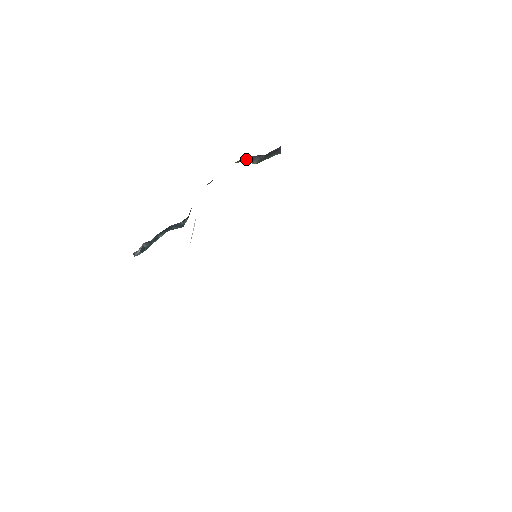
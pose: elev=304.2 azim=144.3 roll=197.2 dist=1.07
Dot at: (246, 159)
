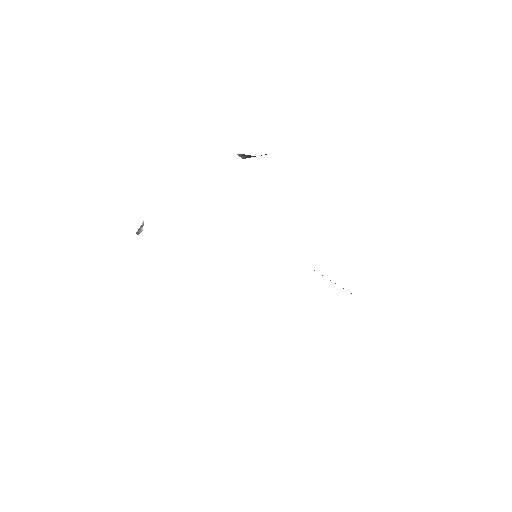
Dot at: (240, 154)
